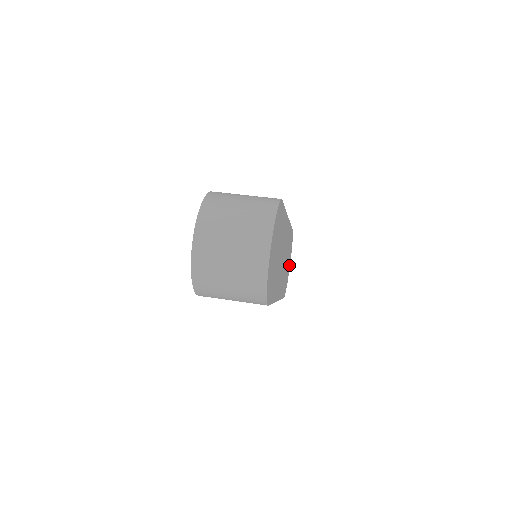
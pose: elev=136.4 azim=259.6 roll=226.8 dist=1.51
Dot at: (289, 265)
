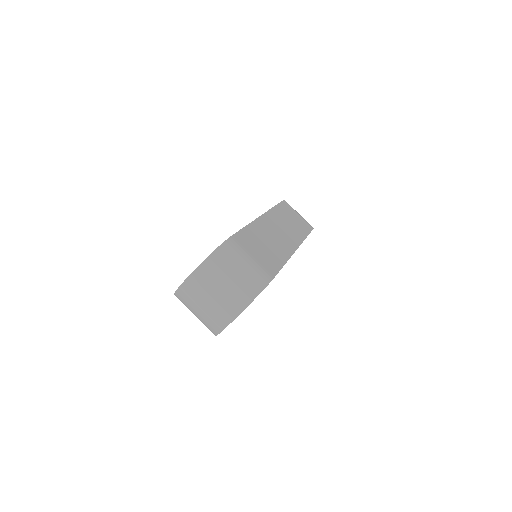
Dot at: occluded
